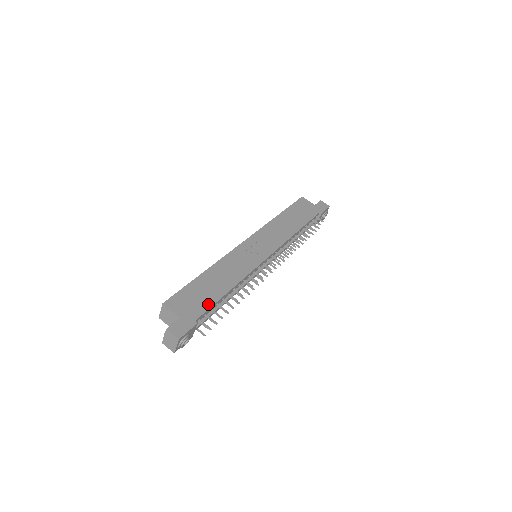
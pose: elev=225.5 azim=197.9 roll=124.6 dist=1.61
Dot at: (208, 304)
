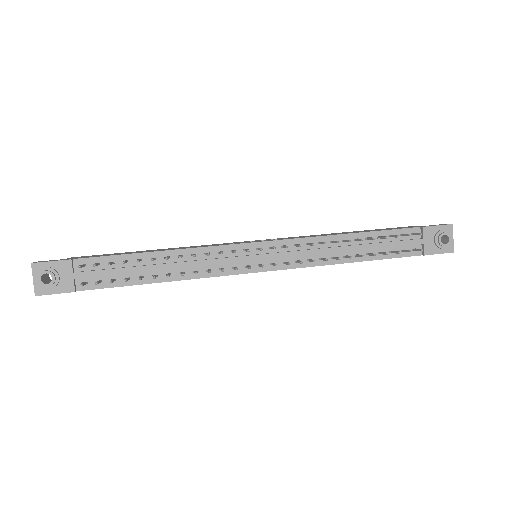
Dot at: (110, 255)
